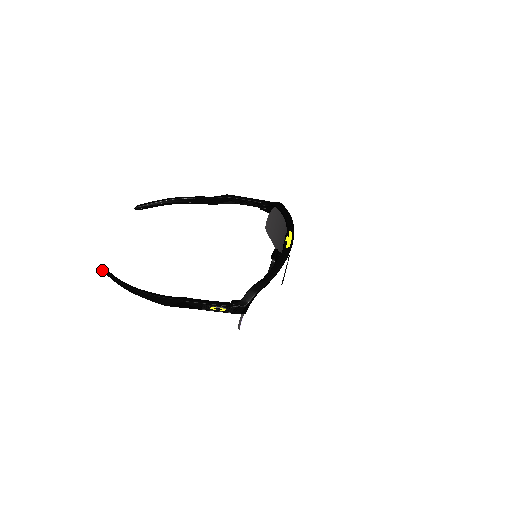
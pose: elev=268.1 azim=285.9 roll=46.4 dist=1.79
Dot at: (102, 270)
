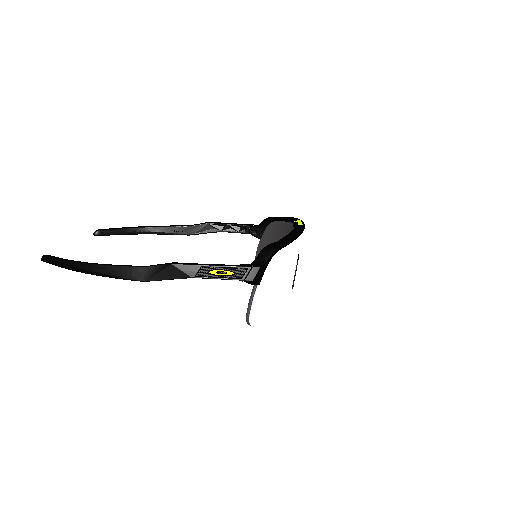
Dot at: (46, 260)
